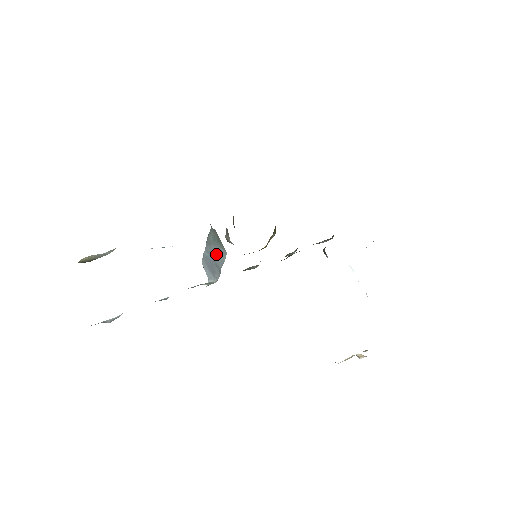
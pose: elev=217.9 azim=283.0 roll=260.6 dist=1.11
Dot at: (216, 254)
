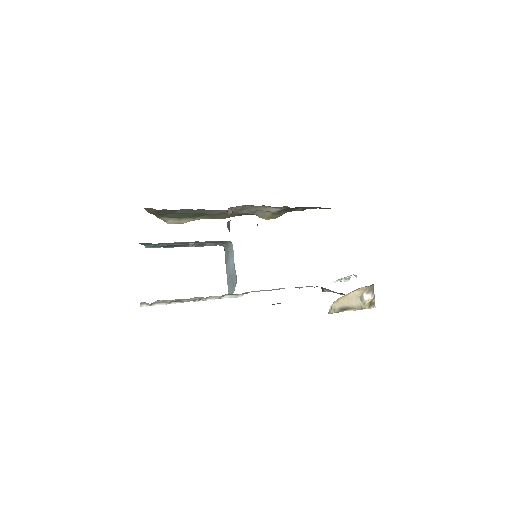
Dot at: (230, 260)
